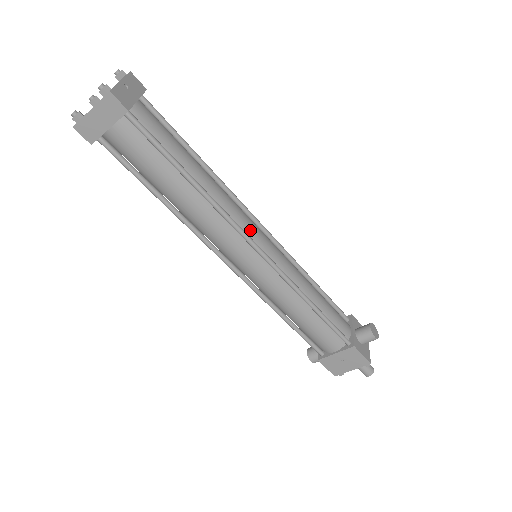
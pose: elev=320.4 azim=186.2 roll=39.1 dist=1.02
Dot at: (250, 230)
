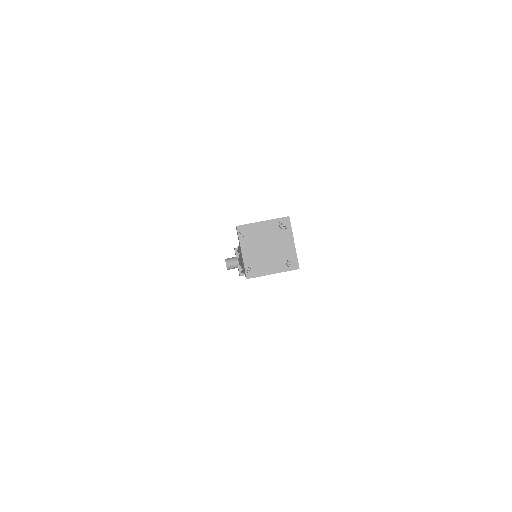
Dot at: occluded
